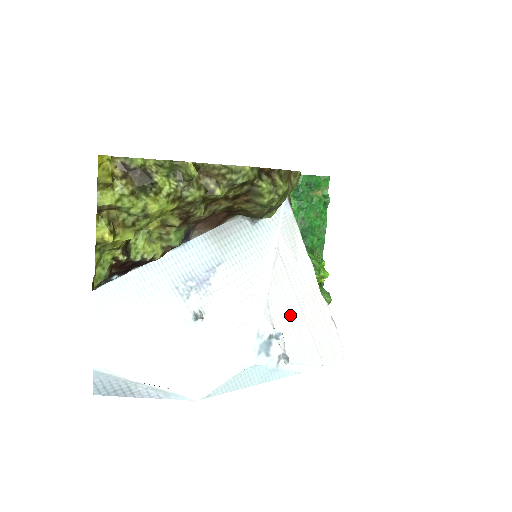
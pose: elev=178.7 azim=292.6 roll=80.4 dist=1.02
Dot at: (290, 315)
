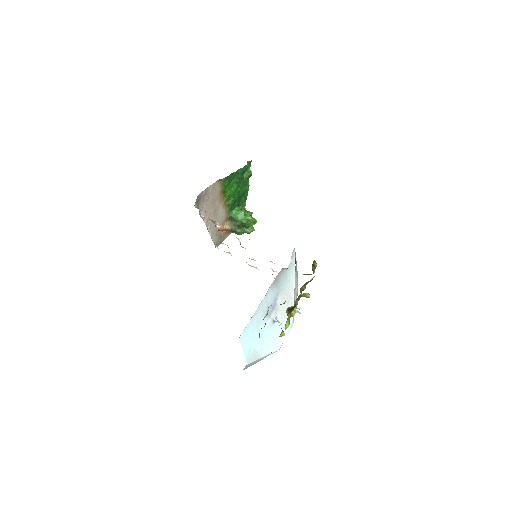
Dot at: occluded
